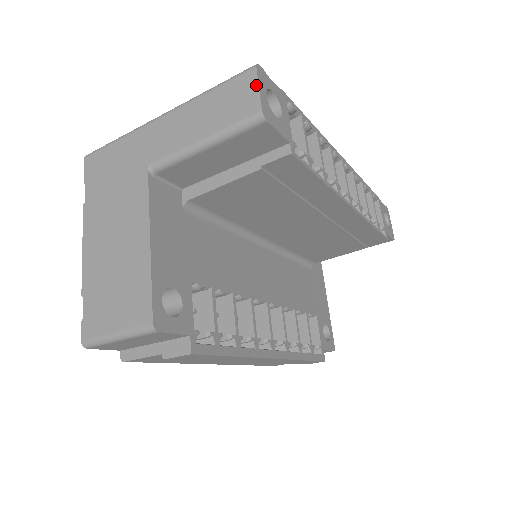
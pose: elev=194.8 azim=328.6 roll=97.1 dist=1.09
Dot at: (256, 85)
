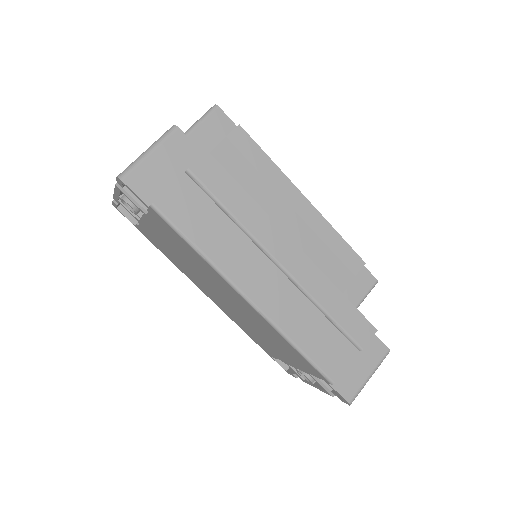
Dot at: occluded
